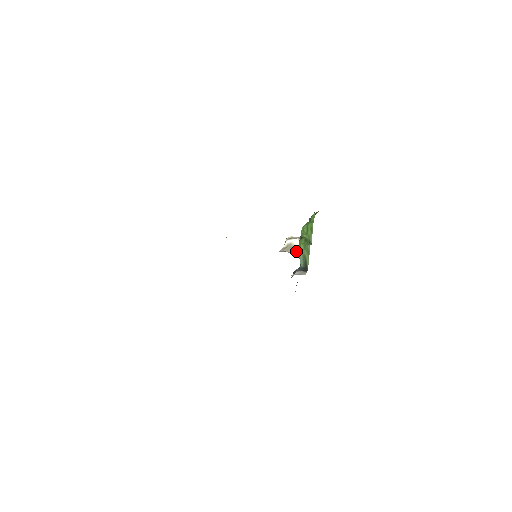
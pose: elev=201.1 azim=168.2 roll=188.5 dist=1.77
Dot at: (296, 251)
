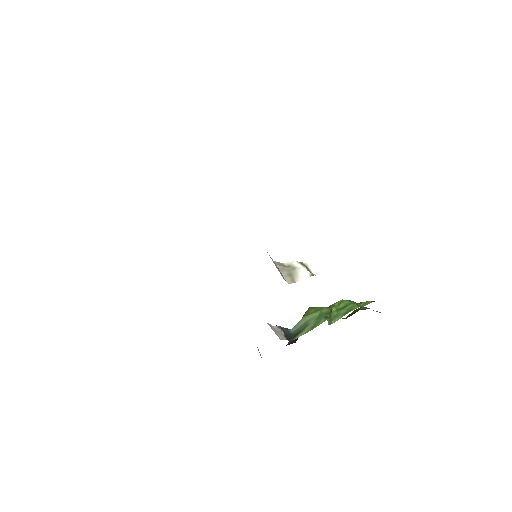
Dot at: (290, 281)
